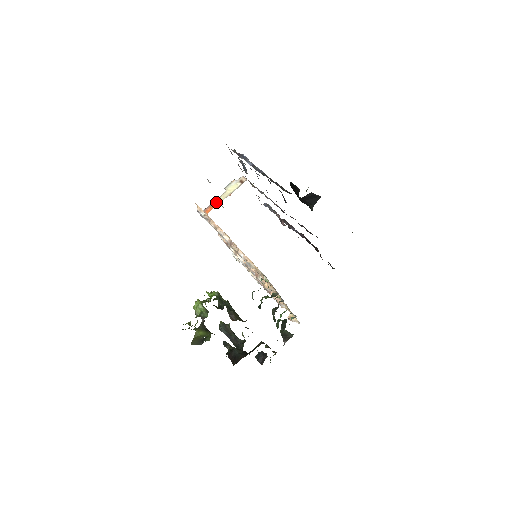
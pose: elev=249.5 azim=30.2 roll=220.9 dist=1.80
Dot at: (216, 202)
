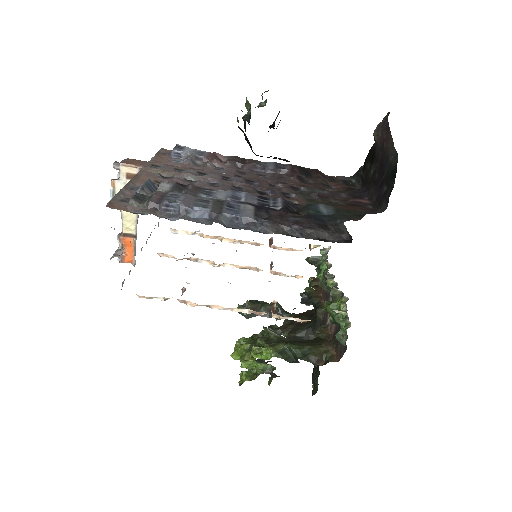
Dot at: (127, 239)
